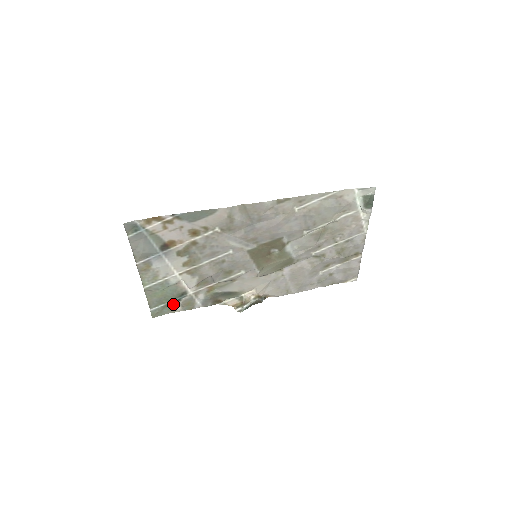
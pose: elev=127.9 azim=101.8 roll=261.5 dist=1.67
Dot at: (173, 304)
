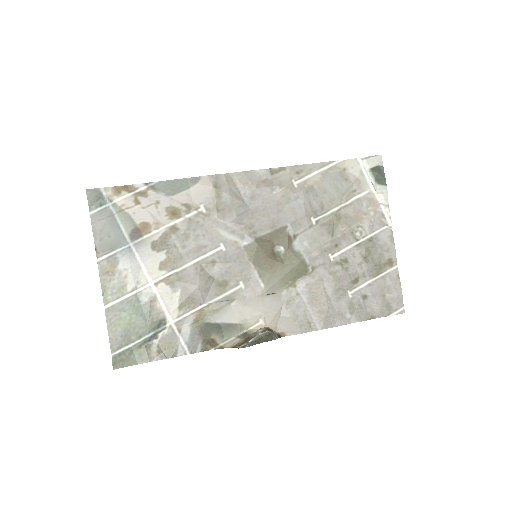
Dot at: (146, 346)
